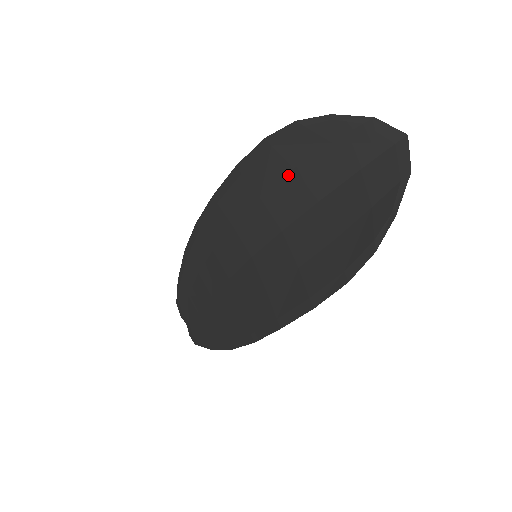
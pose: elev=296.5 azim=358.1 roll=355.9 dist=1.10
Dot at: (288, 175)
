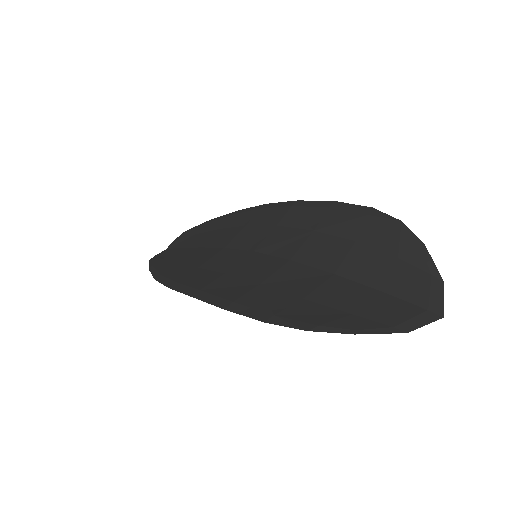
Dot at: (347, 240)
